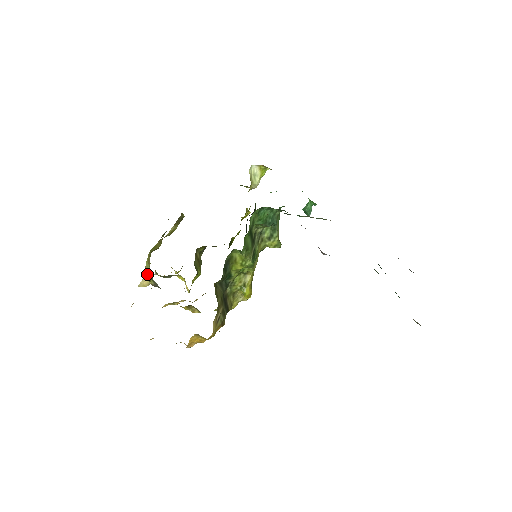
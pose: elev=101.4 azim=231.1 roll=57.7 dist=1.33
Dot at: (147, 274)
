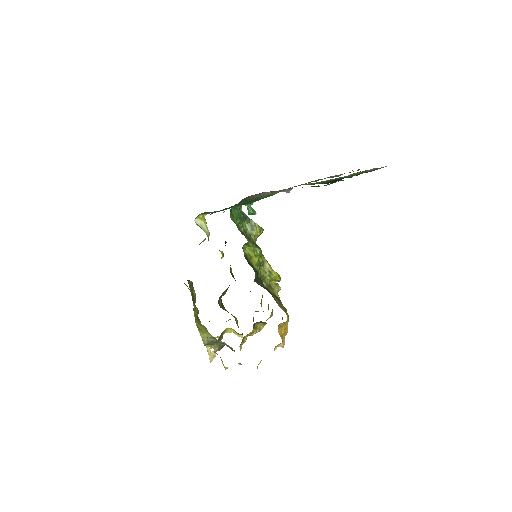
Dot at: (208, 342)
